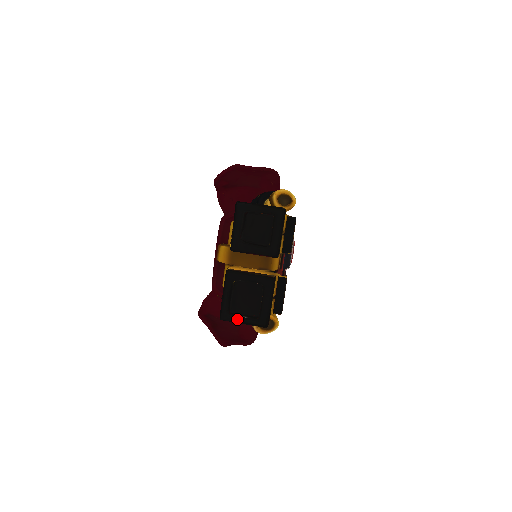
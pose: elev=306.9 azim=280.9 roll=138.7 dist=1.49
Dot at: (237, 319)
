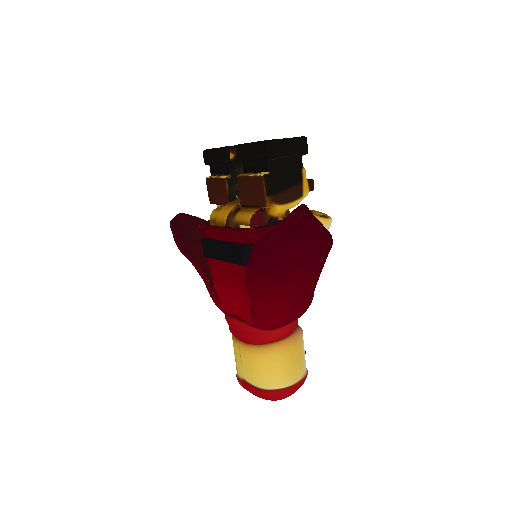
Dot at: (279, 139)
